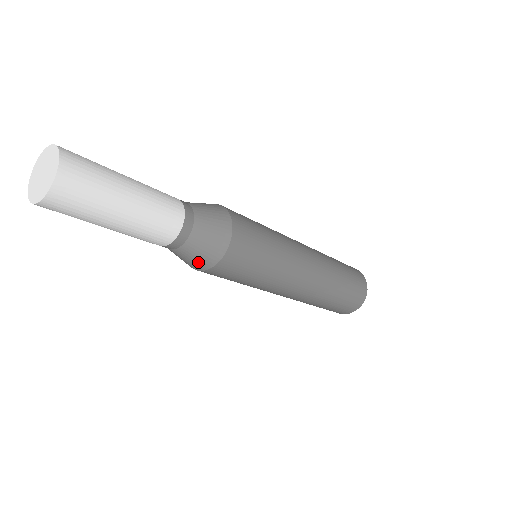
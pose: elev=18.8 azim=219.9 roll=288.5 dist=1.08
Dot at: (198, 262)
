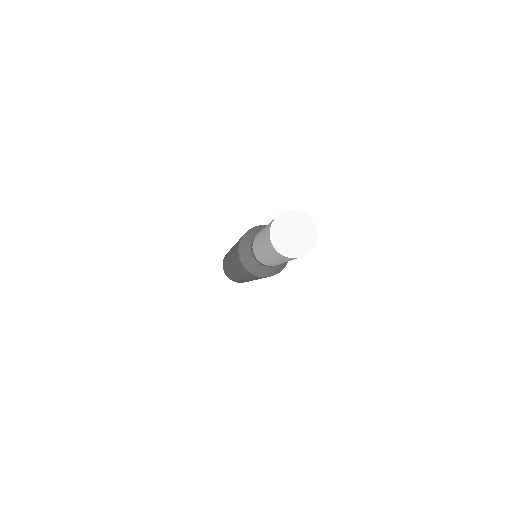
Dot at: (282, 267)
